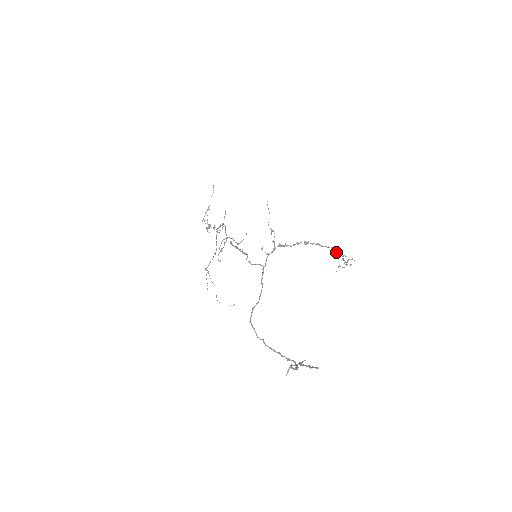
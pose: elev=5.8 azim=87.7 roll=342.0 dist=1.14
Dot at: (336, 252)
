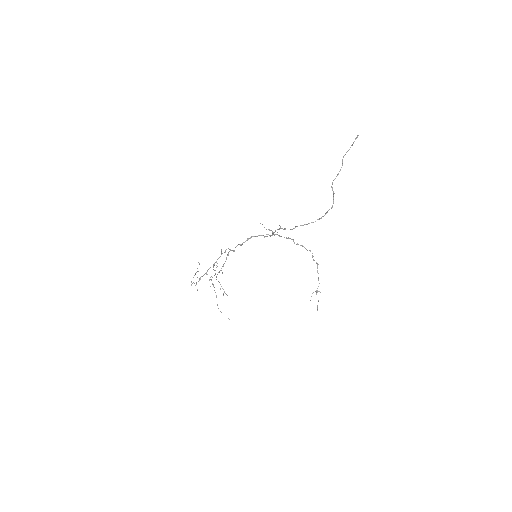
Dot at: (313, 259)
